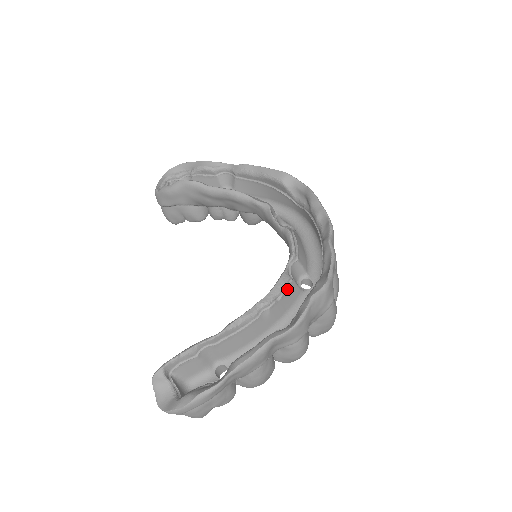
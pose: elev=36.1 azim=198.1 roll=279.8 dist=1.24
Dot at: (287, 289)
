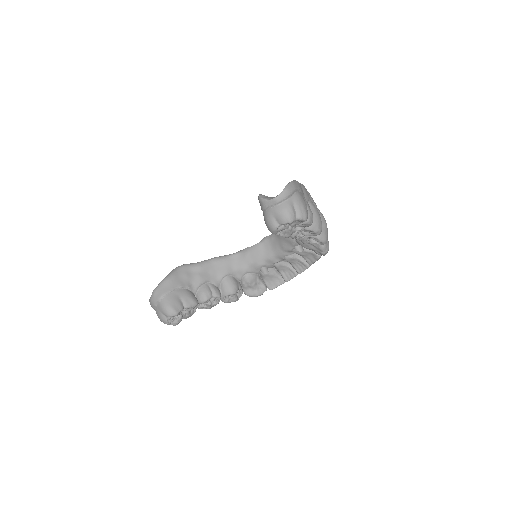
Dot at: occluded
